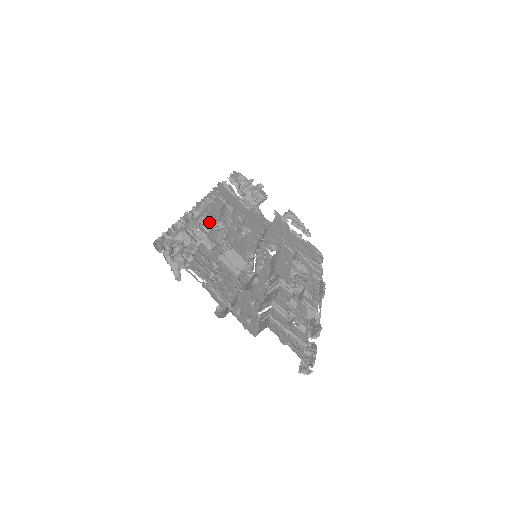
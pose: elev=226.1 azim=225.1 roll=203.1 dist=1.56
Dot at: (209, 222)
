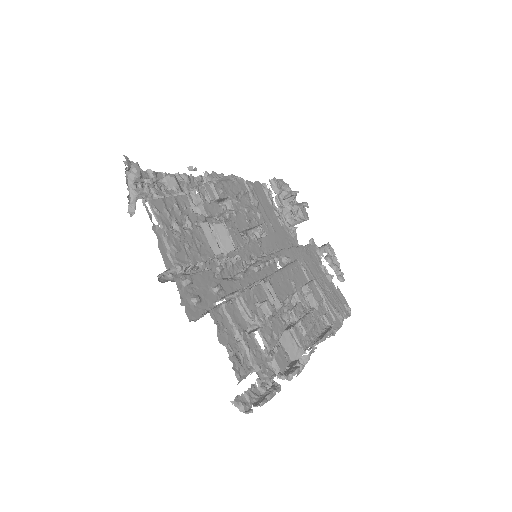
Dot at: (214, 191)
